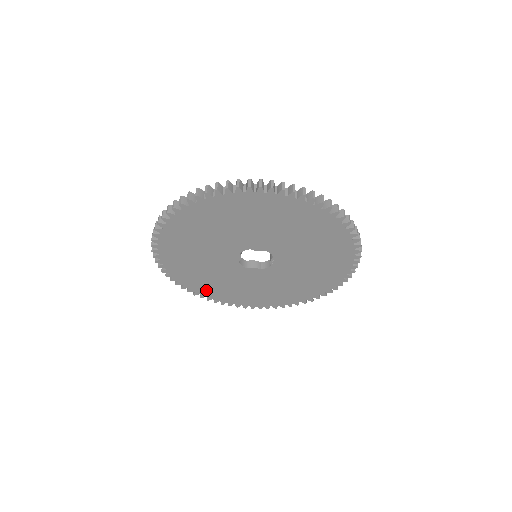
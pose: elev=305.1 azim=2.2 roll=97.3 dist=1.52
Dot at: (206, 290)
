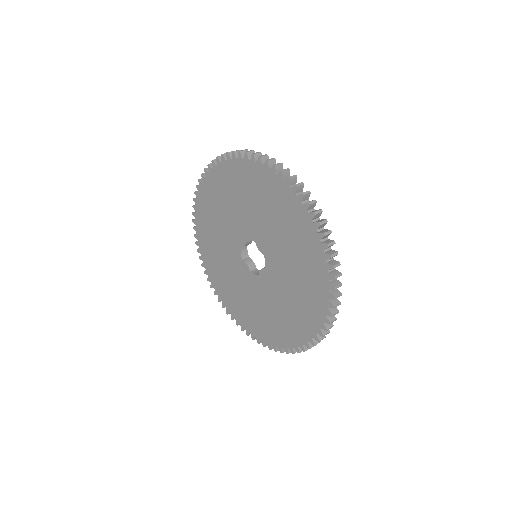
Dot at: (207, 254)
